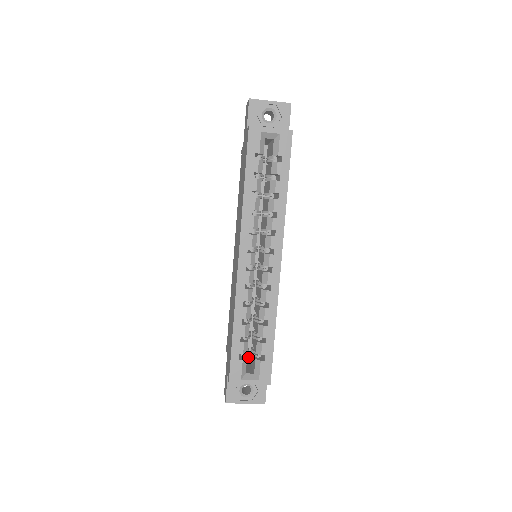
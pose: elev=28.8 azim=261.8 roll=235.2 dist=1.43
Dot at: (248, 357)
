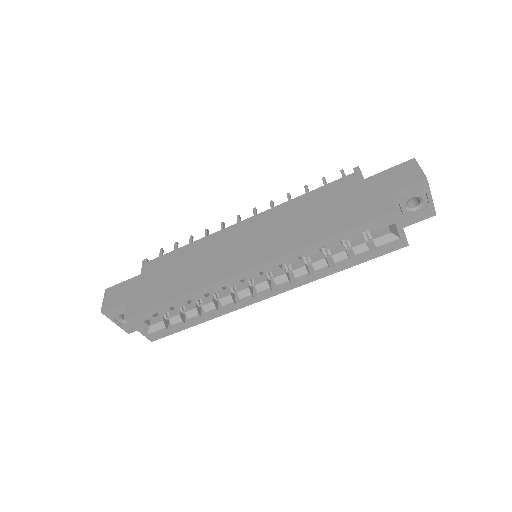
Dot at: occluded
